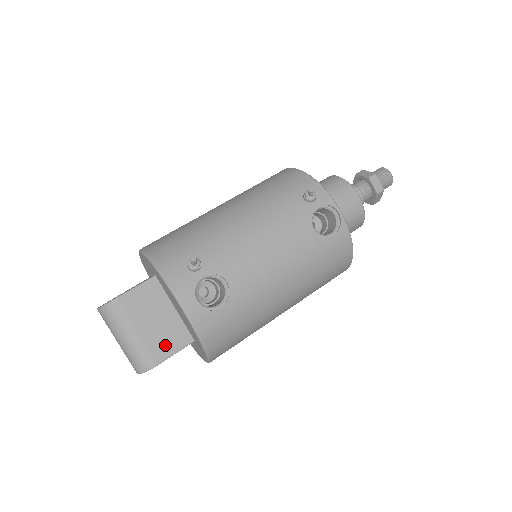
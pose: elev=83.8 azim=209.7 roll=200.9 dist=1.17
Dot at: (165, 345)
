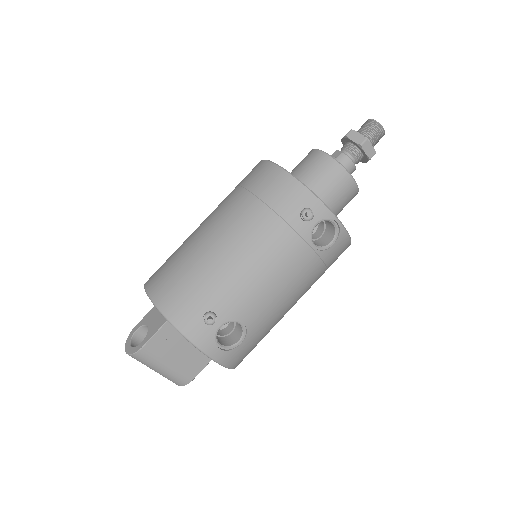
Dot at: (195, 364)
